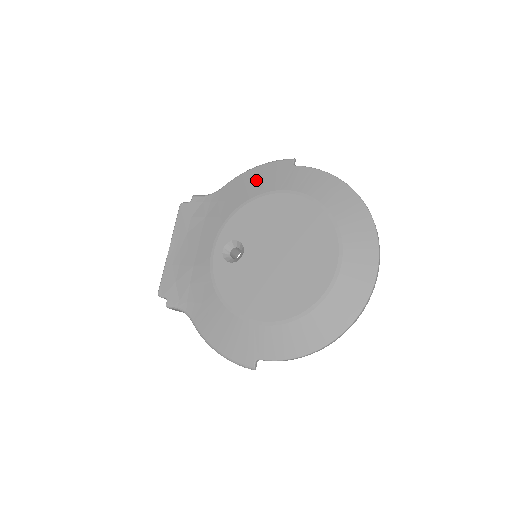
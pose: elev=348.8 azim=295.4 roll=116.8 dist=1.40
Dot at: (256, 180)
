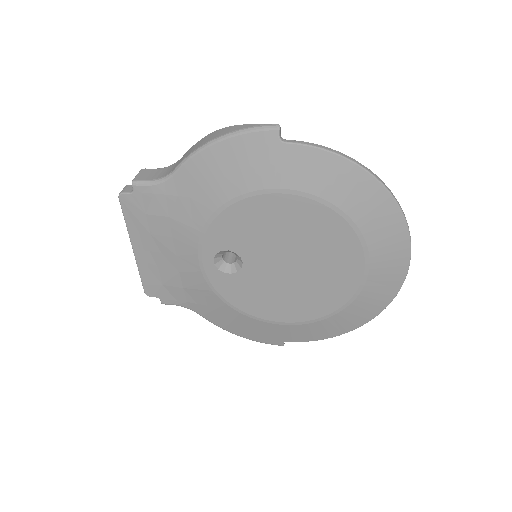
Dot at: (228, 168)
